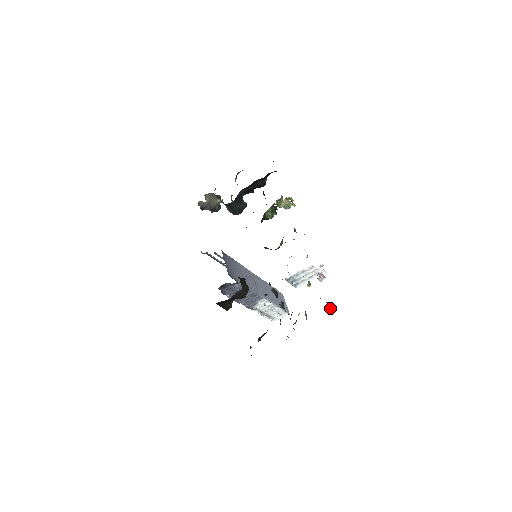
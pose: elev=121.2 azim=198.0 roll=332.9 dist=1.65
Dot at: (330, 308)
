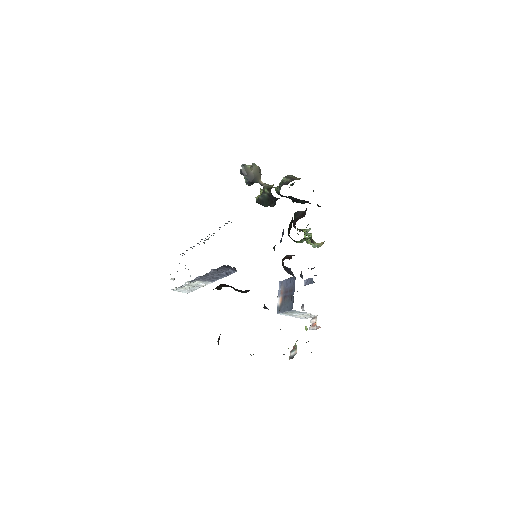
Dot at: occluded
